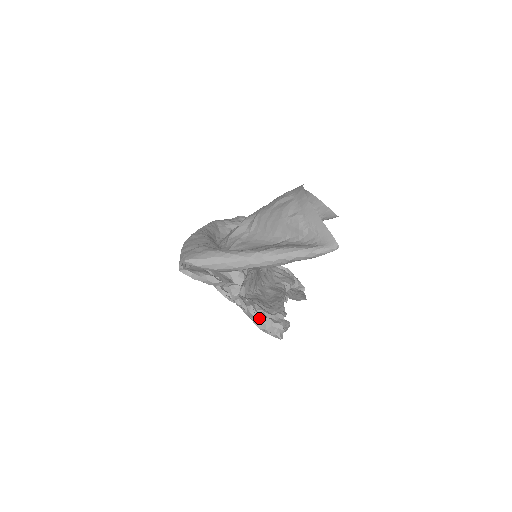
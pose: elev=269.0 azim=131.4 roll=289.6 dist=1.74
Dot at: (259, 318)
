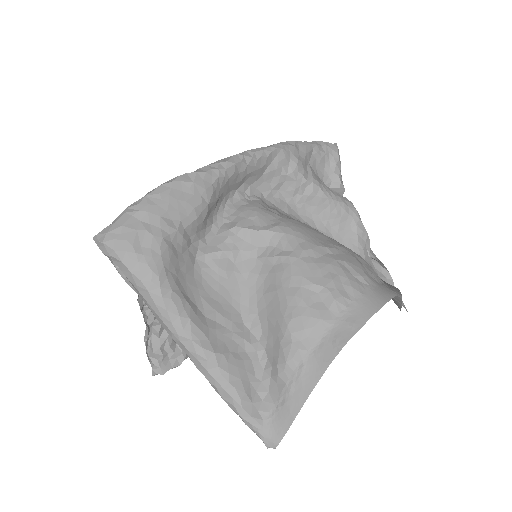
Dot at: (154, 341)
